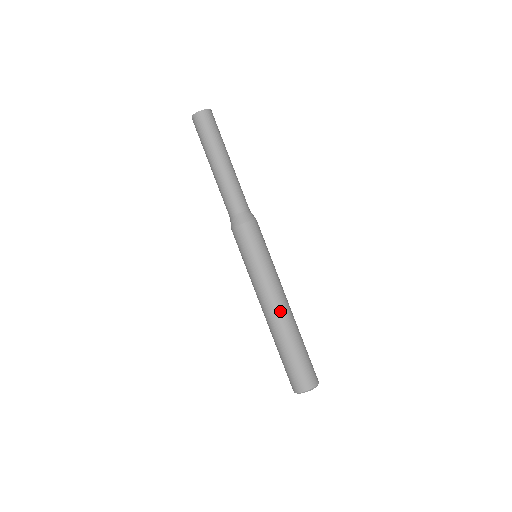
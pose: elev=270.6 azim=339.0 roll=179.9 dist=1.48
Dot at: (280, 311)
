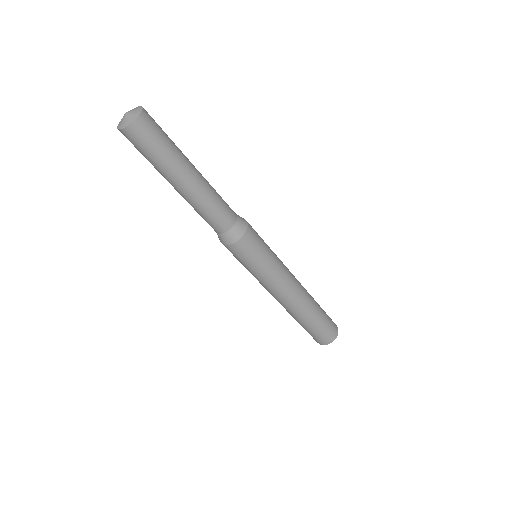
Dot at: (294, 302)
